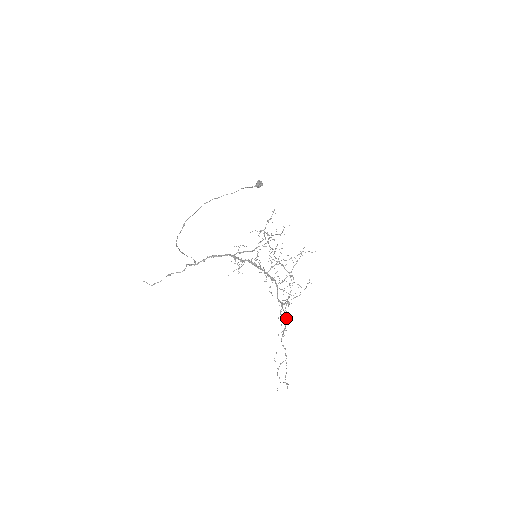
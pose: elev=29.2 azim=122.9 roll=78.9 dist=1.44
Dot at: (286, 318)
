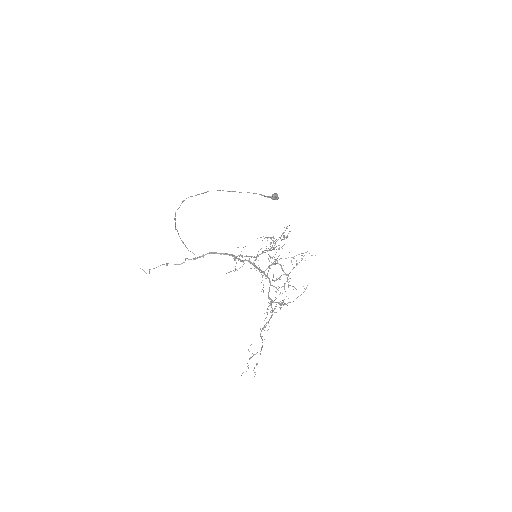
Dot at: (272, 314)
